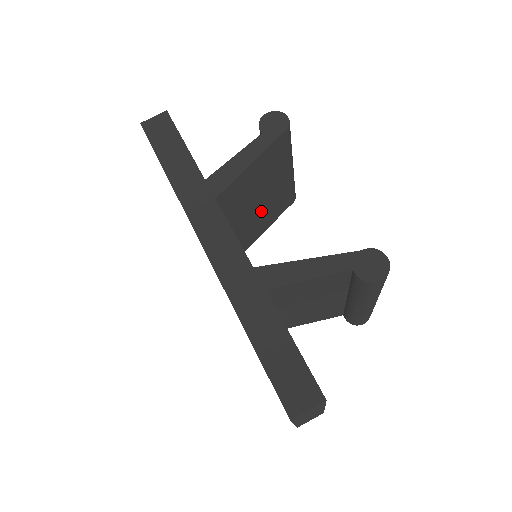
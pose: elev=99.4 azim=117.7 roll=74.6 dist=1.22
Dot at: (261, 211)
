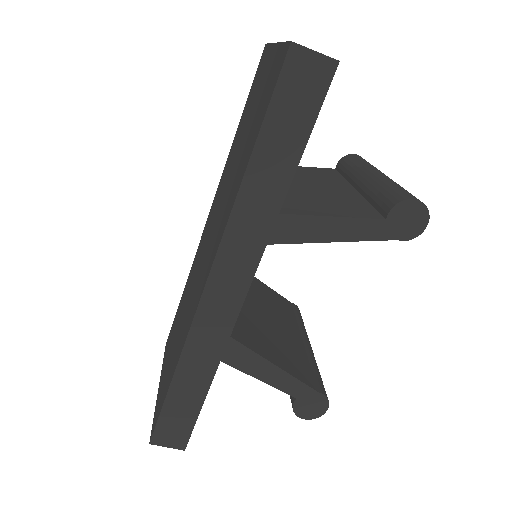
Dot at: occluded
